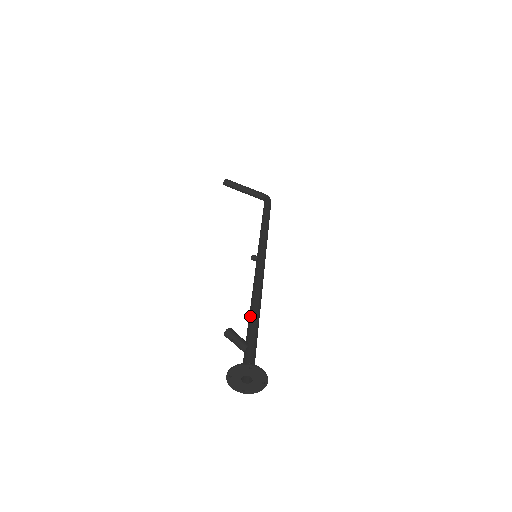
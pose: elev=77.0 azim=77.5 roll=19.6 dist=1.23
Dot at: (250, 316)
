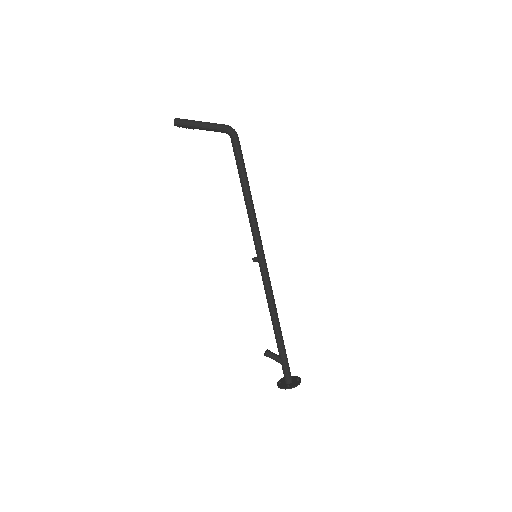
Dot at: (275, 335)
